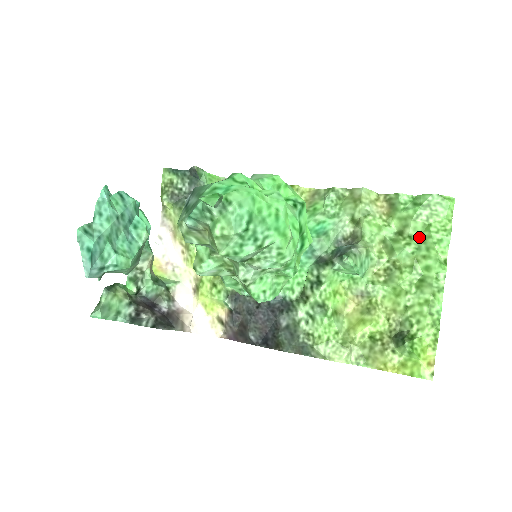
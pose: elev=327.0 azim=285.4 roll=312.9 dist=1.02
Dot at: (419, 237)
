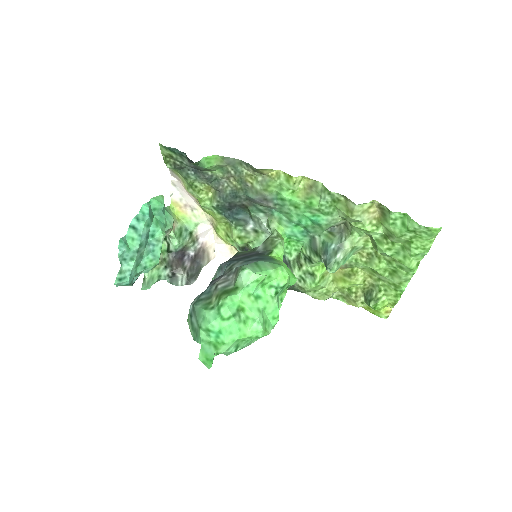
Dot at: (401, 245)
